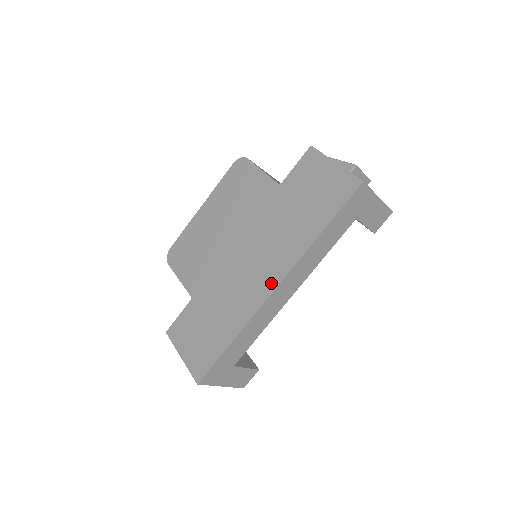
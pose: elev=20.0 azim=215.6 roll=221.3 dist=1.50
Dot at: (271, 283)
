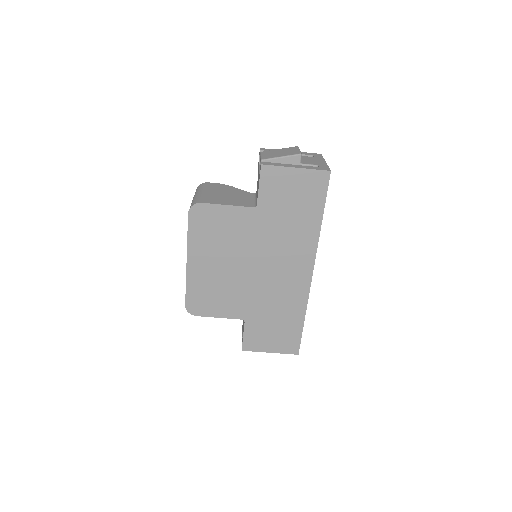
Dot at: (307, 272)
